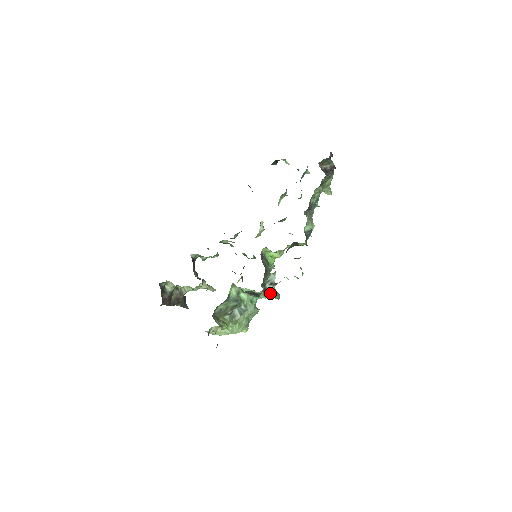
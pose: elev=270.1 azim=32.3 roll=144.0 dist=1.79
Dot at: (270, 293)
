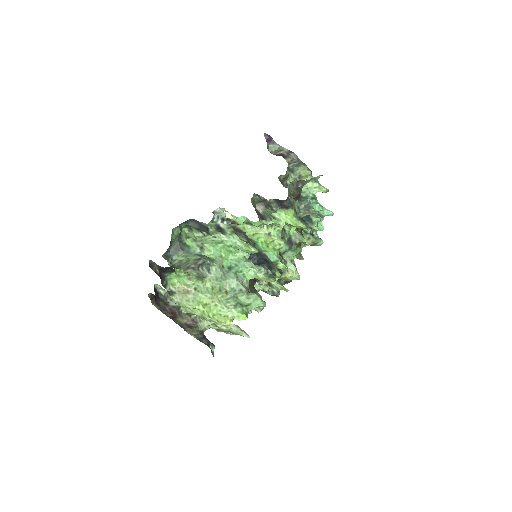
Dot at: (224, 229)
